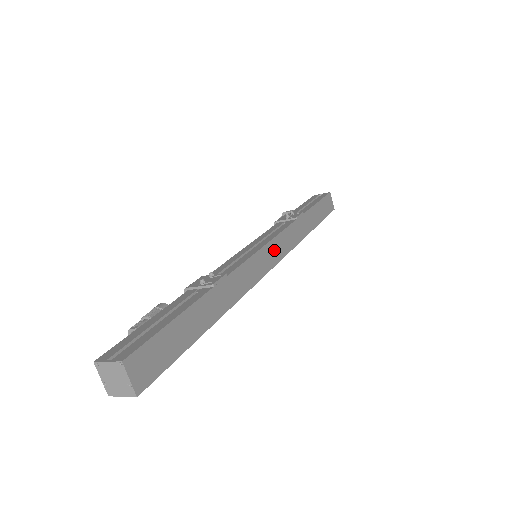
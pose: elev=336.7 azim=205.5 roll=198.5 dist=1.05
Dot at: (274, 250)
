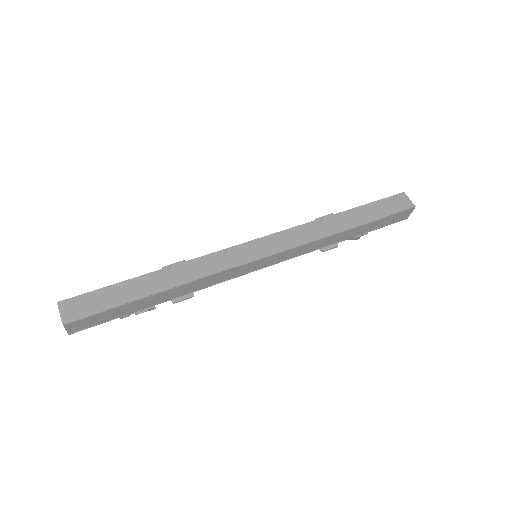
Dot at: (265, 245)
